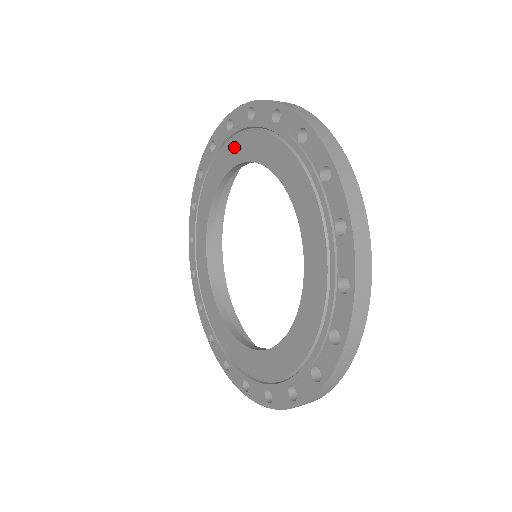
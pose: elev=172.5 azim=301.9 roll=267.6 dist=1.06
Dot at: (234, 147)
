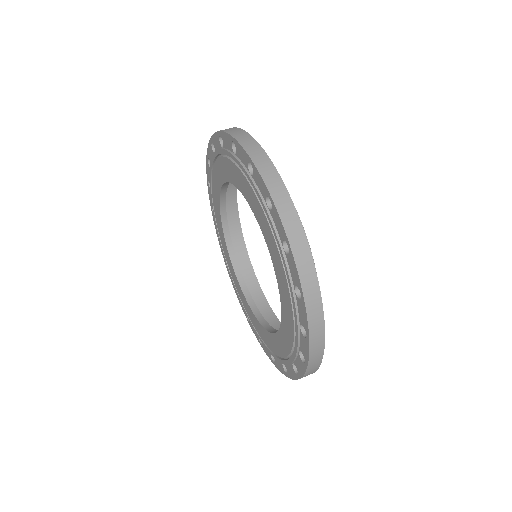
Dot at: (226, 166)
